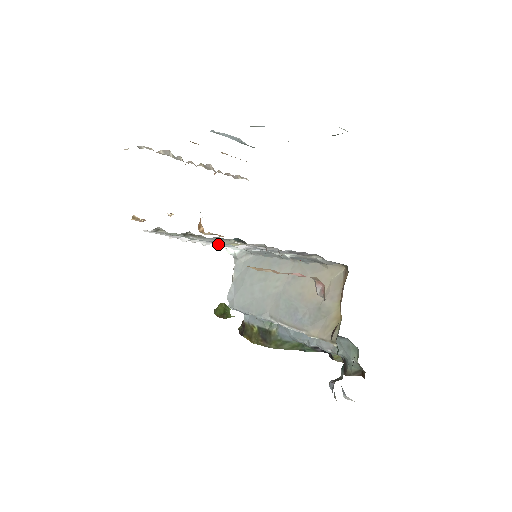
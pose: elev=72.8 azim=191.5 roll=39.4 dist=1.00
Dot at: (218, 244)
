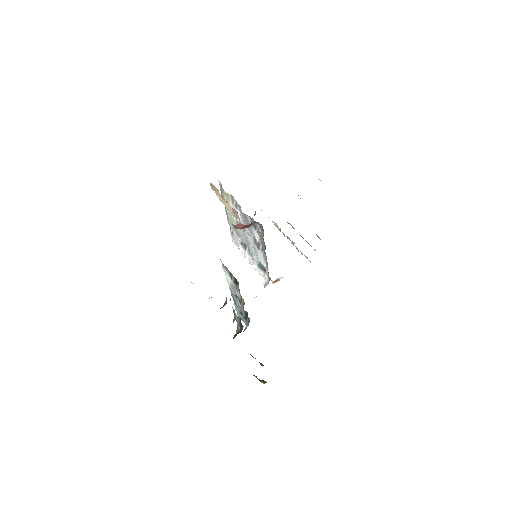
Dot at: (247, 246)
